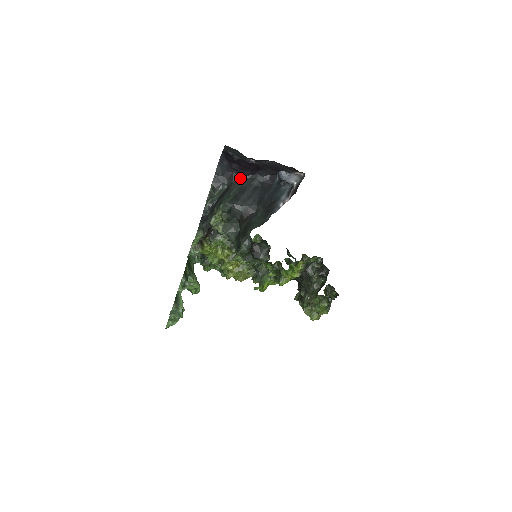
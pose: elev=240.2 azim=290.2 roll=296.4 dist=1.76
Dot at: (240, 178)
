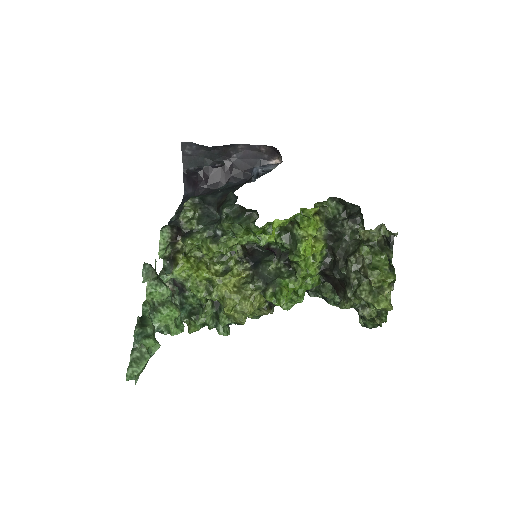
Dot at: (210, 192)
